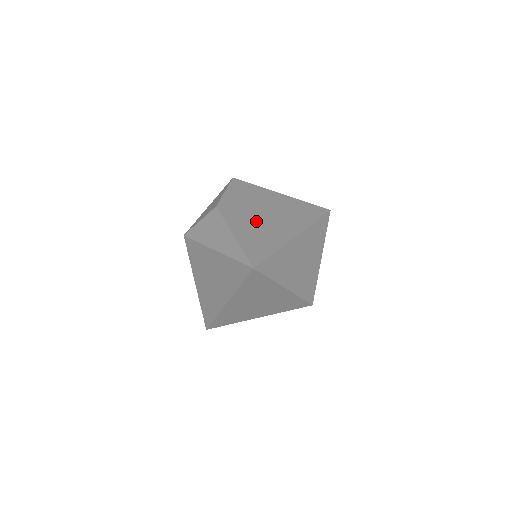
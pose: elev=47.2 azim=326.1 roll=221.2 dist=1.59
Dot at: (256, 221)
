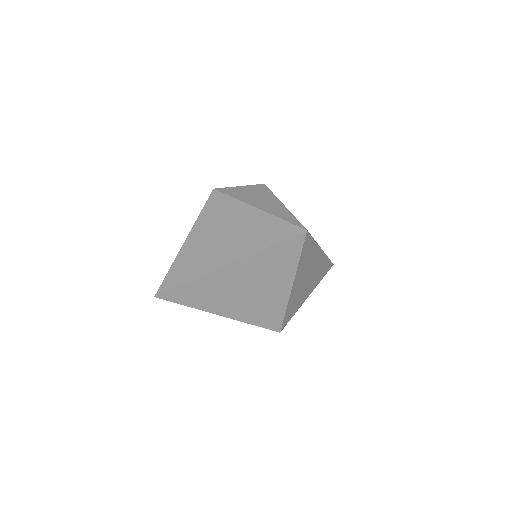
Dot at: occluded
